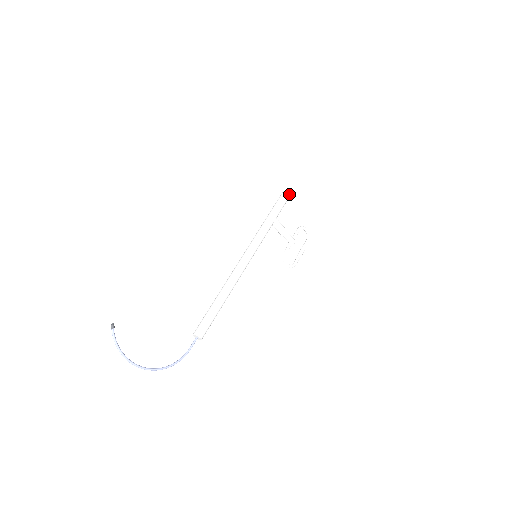
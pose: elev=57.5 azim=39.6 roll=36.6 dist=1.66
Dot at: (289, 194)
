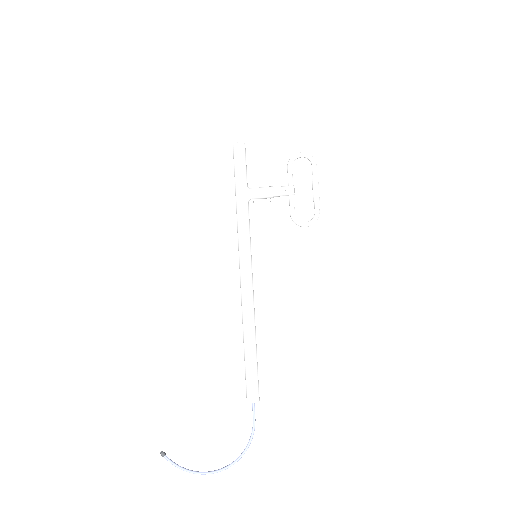
Dot at: (239, 143)
